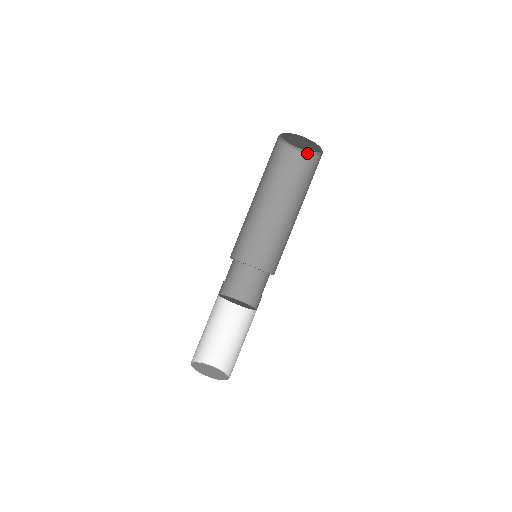
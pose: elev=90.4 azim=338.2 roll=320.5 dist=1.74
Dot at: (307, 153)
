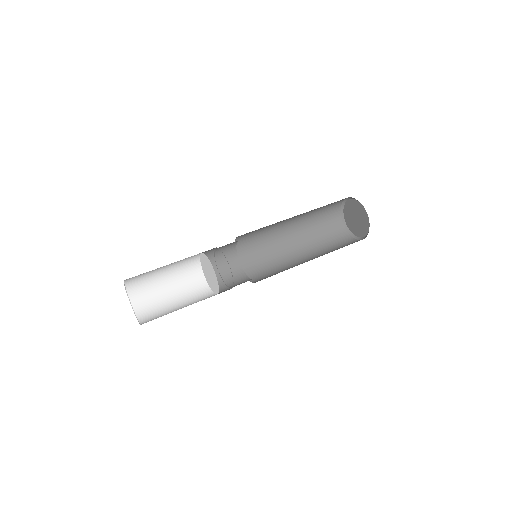
Dot at: (360, 239)
